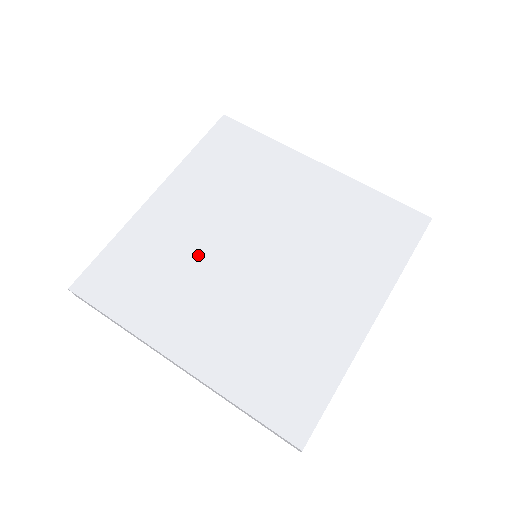
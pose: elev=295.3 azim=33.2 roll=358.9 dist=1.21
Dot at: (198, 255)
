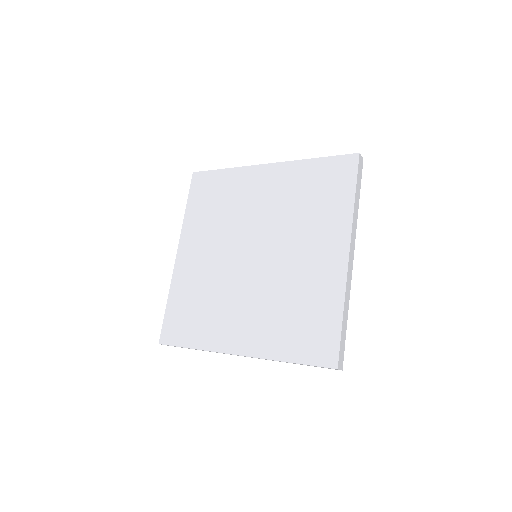
Dot at: (220, 278)
